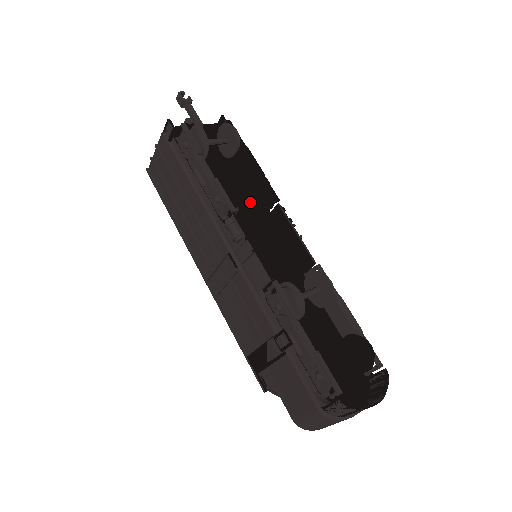
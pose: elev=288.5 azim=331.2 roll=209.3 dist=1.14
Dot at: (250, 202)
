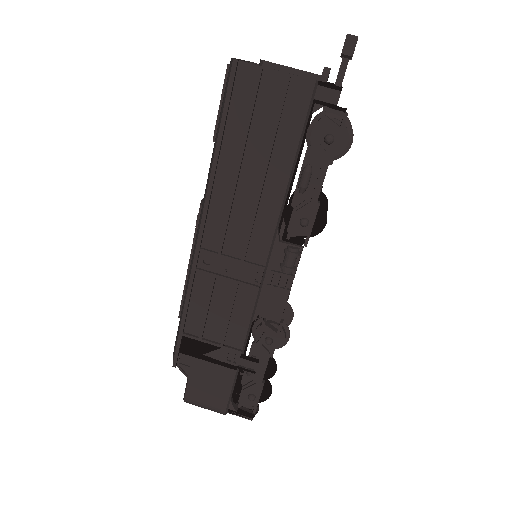
Dot at: occluded
